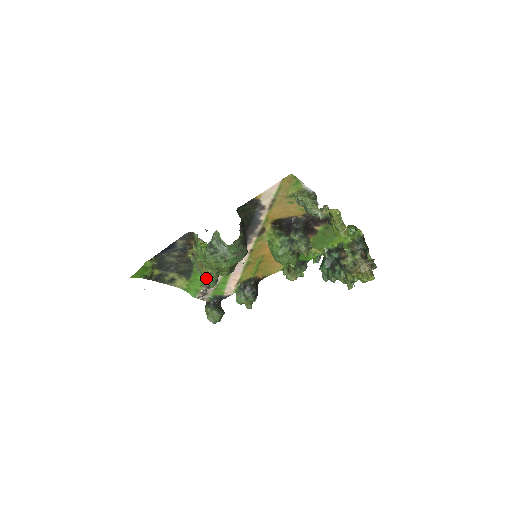
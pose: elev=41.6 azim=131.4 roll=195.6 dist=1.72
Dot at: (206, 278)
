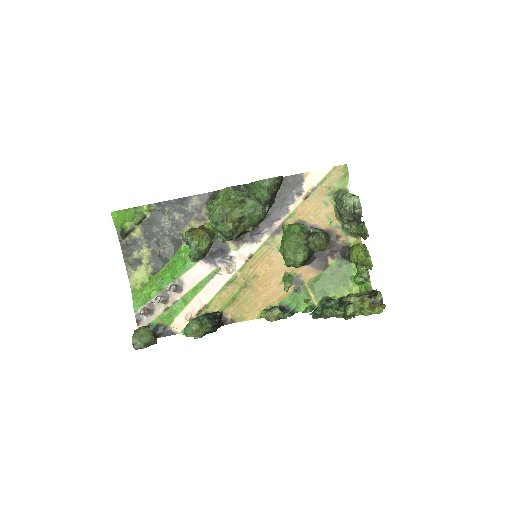
Dot at: (191, 248)
